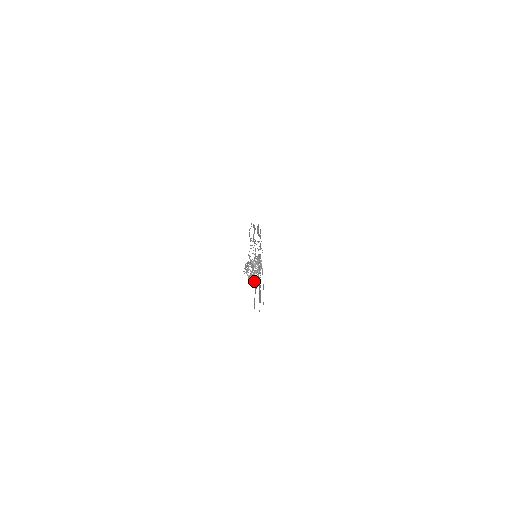
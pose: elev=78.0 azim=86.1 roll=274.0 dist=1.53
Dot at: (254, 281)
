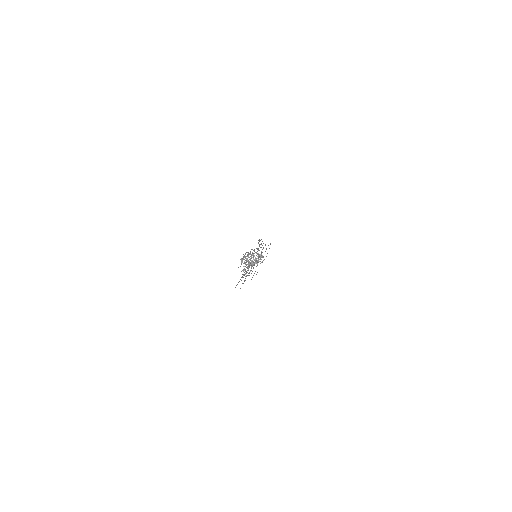
Dot at: occluded
